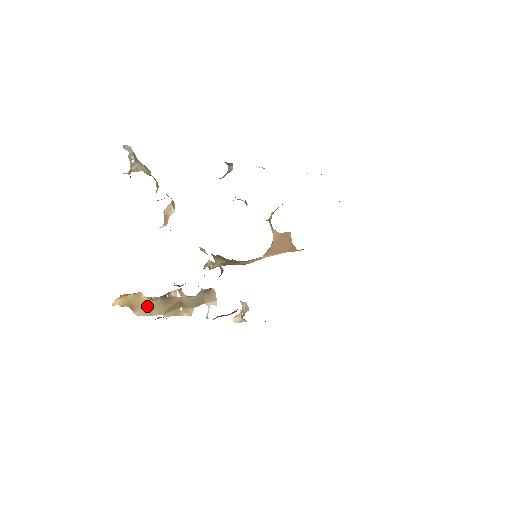
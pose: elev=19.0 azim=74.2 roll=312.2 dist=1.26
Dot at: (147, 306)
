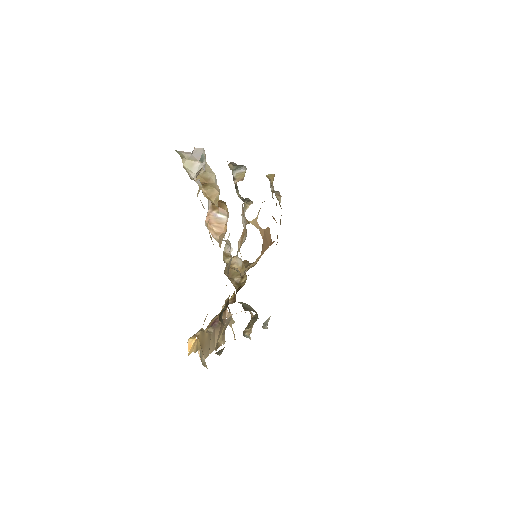
Dot at: (208, 343)
